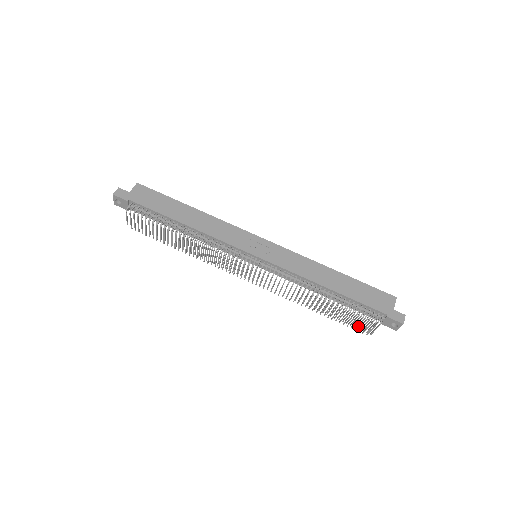
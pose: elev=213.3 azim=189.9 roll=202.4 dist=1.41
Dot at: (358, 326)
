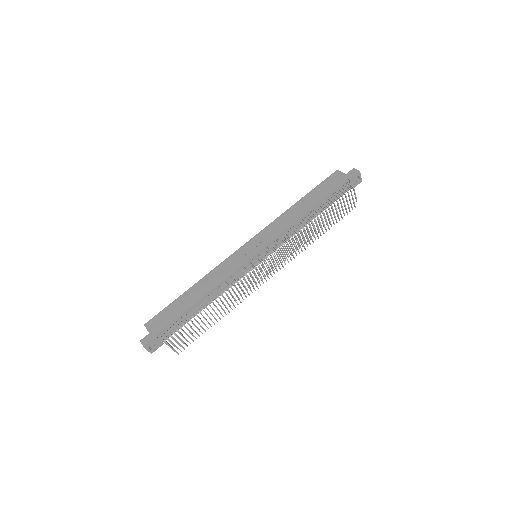
Dot at: occluded
